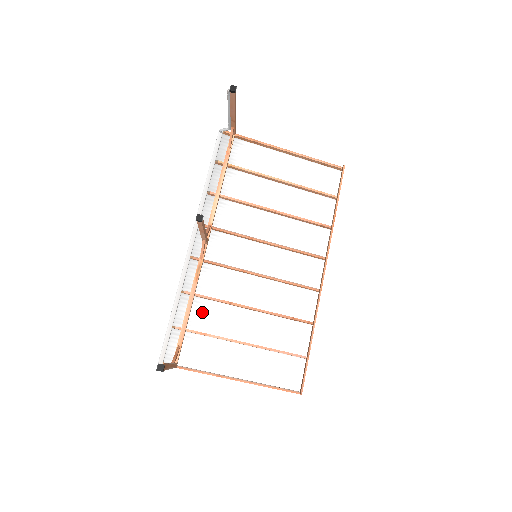
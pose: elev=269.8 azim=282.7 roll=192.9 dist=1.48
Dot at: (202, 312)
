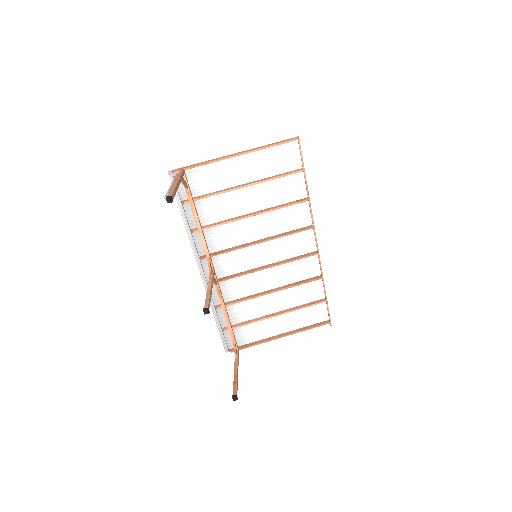
Dot at: (237, 310)
